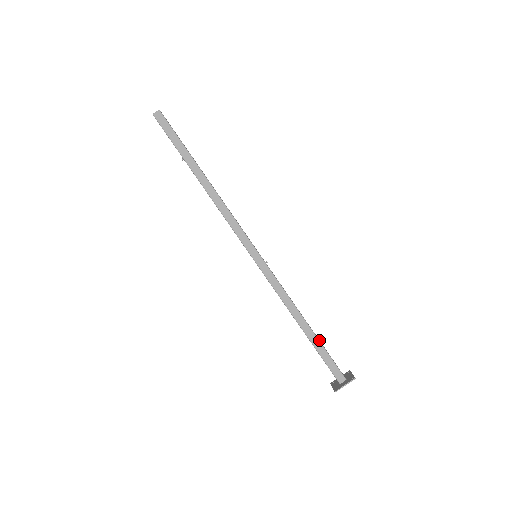
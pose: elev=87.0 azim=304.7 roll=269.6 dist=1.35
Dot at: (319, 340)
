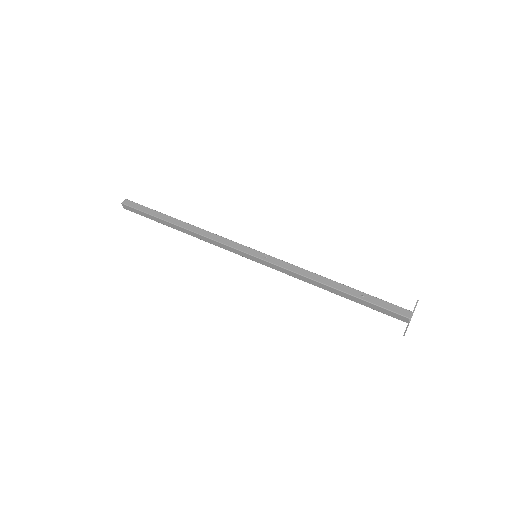
Dot at: (356, 296)
